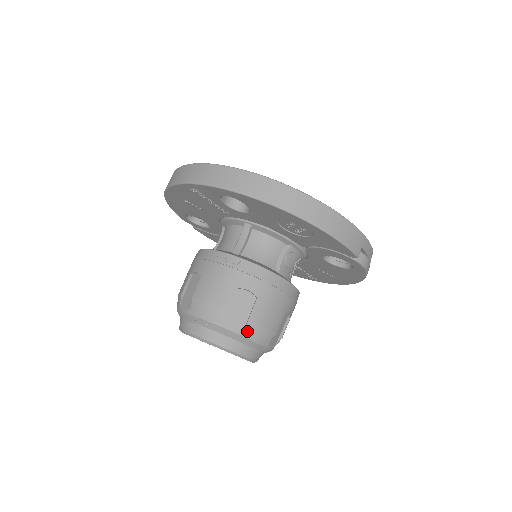
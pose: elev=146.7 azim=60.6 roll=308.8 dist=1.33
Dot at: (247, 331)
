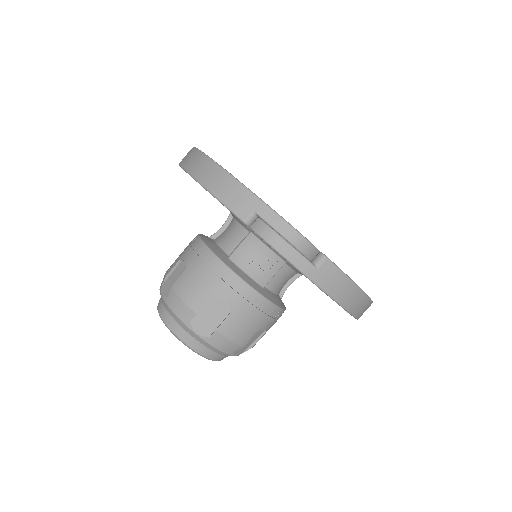
Dot at: (169, 299)
